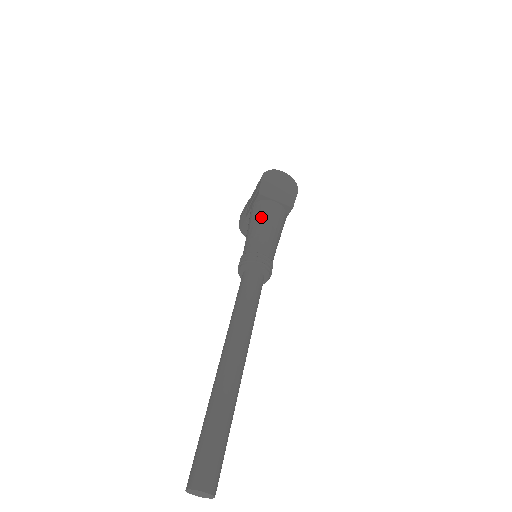
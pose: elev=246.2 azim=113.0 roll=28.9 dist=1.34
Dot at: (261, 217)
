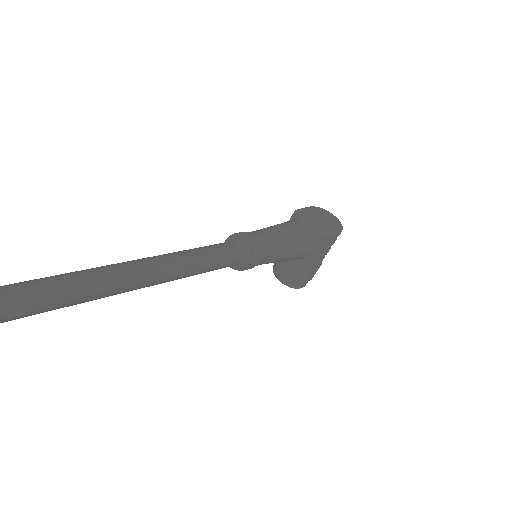
Dot at: (282, 224)
